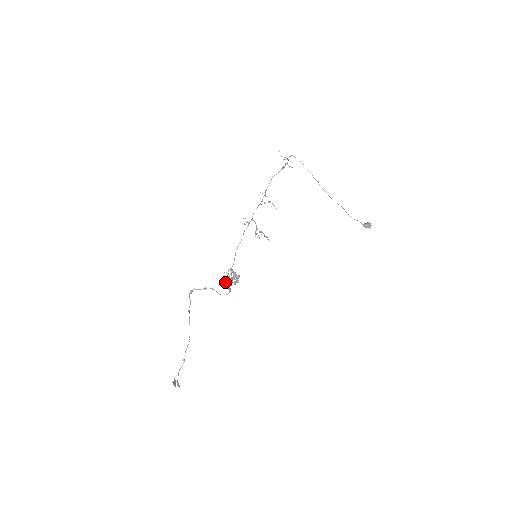
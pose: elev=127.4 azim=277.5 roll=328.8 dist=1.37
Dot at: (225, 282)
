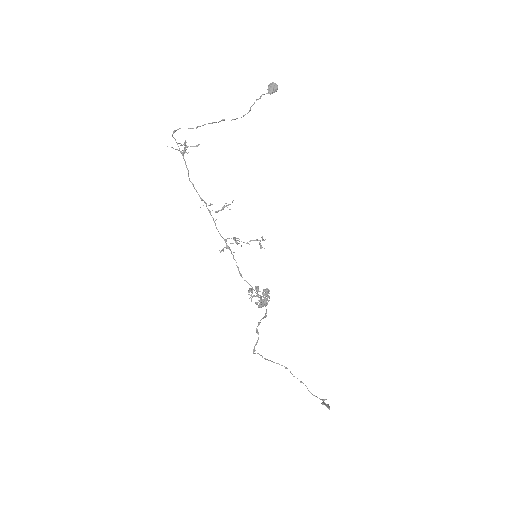
Dot at: (261, 306)
